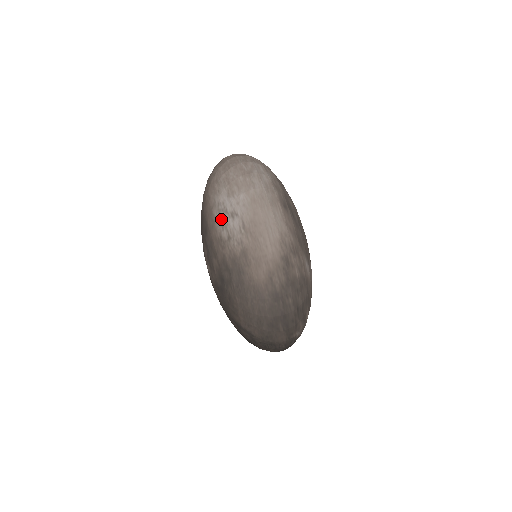
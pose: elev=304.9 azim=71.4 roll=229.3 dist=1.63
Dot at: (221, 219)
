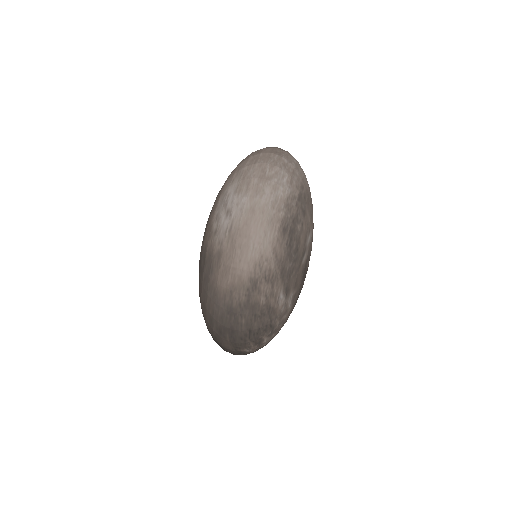
Dot at: (219, 210)
